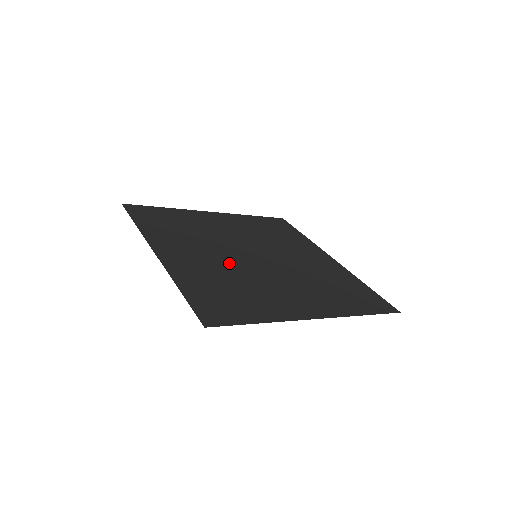
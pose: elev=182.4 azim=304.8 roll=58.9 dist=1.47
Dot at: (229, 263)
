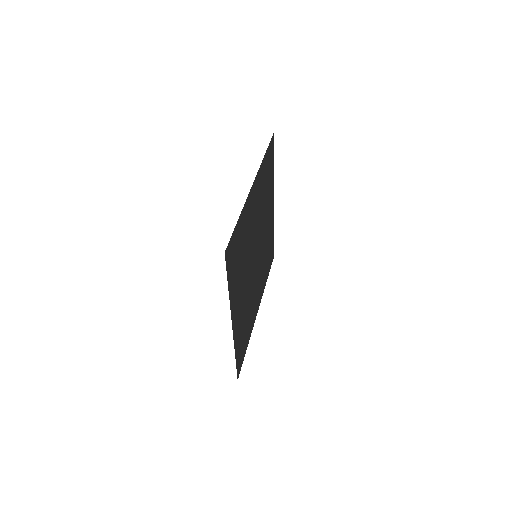
Dot at: occluded
